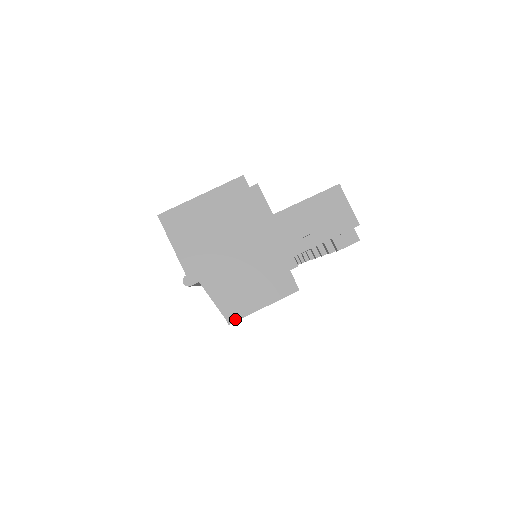
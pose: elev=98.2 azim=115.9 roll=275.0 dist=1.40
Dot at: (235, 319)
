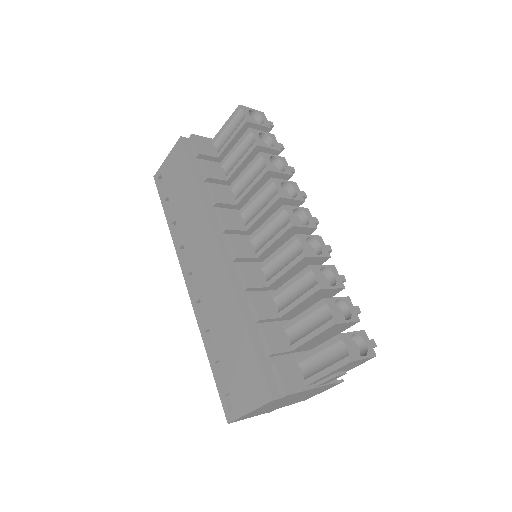
Dot at: occluded
